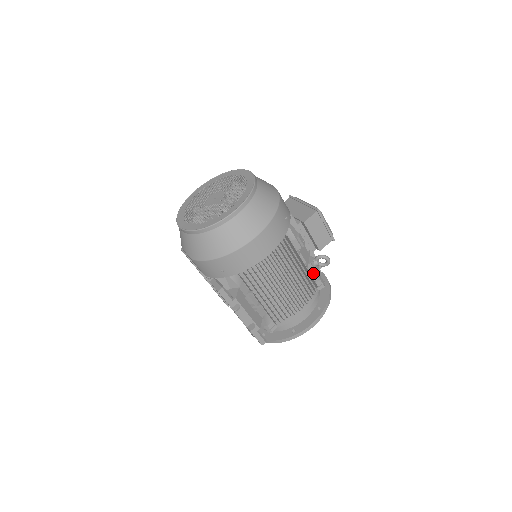
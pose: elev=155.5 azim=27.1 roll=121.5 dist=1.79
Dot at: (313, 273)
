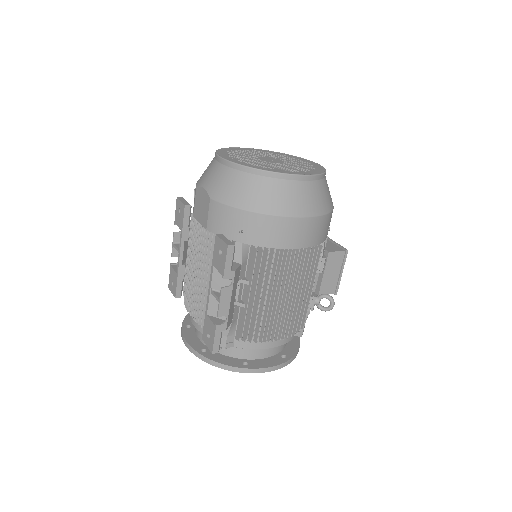
Dot at: occluded
